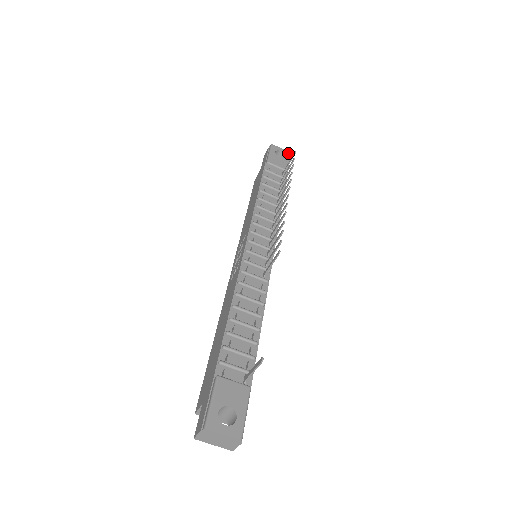
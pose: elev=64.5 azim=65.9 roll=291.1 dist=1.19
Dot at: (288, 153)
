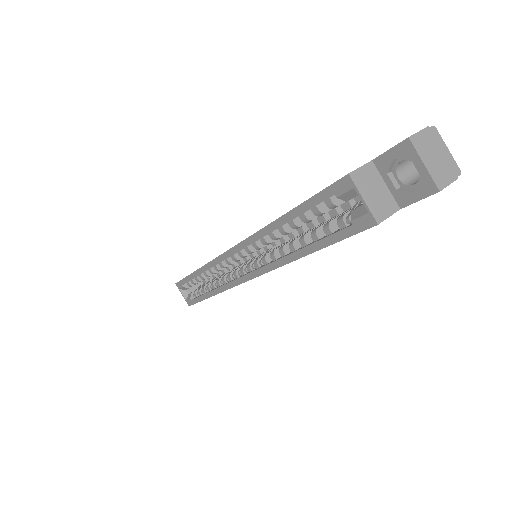
Dot at: occluded
